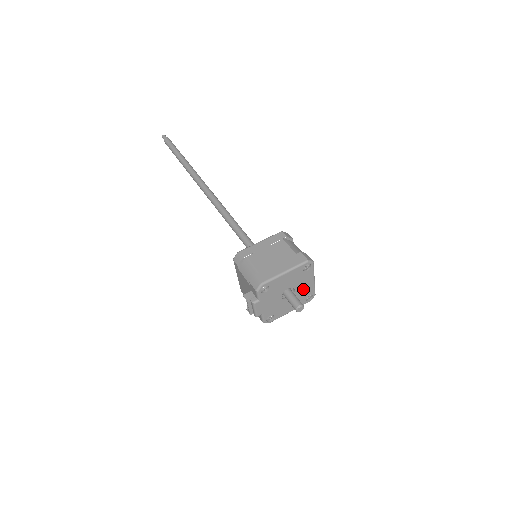
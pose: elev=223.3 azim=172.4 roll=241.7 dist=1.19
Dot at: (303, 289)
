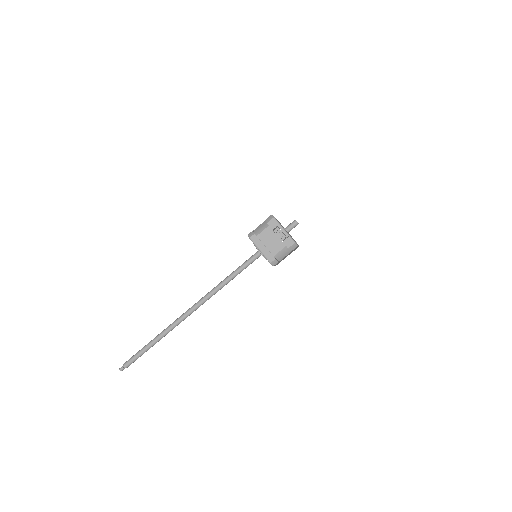
Dot at: occluded
